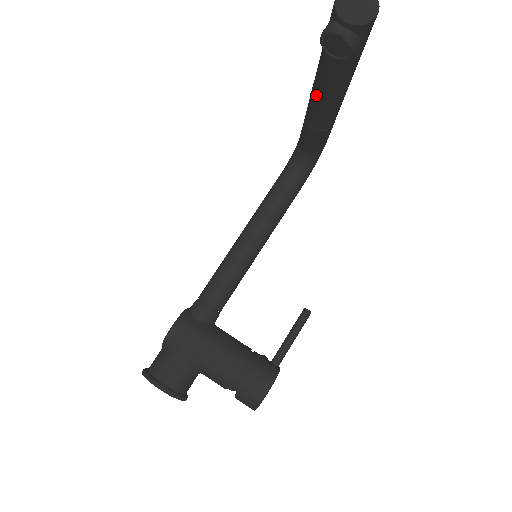
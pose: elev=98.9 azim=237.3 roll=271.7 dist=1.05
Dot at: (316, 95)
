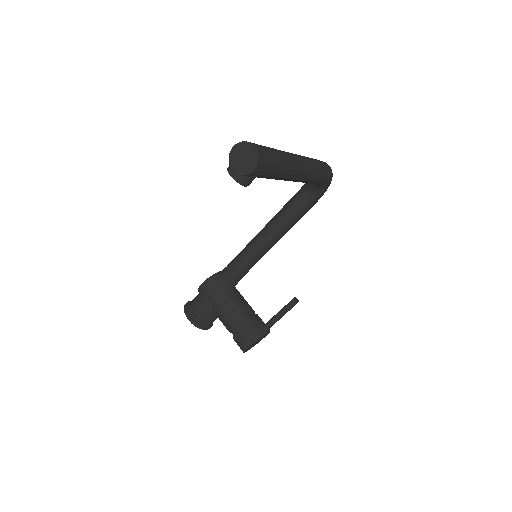
Dot at: occluded
